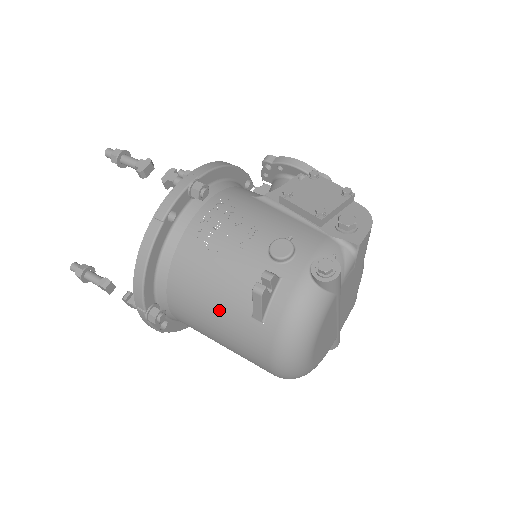
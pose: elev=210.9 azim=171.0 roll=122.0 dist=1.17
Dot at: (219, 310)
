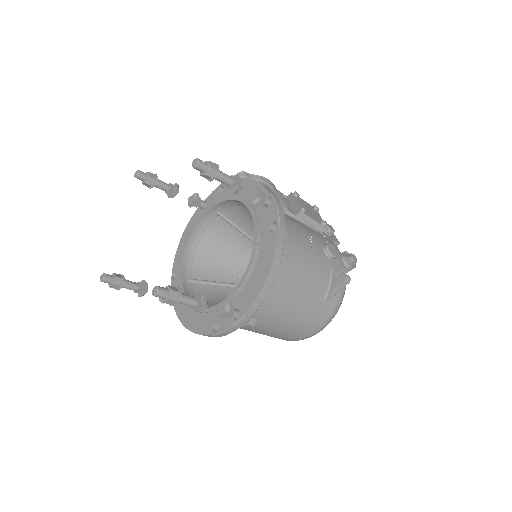
Dot at: (304, 300)
